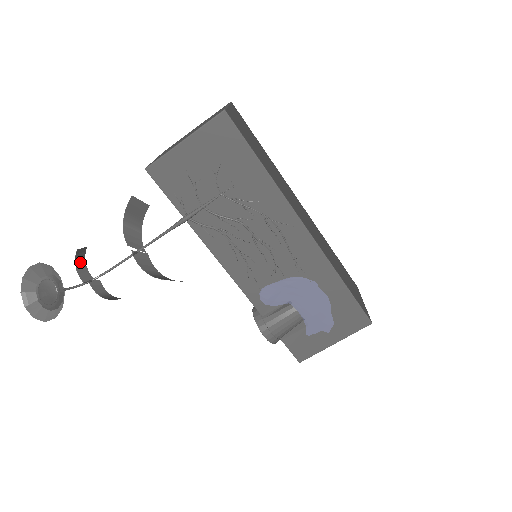
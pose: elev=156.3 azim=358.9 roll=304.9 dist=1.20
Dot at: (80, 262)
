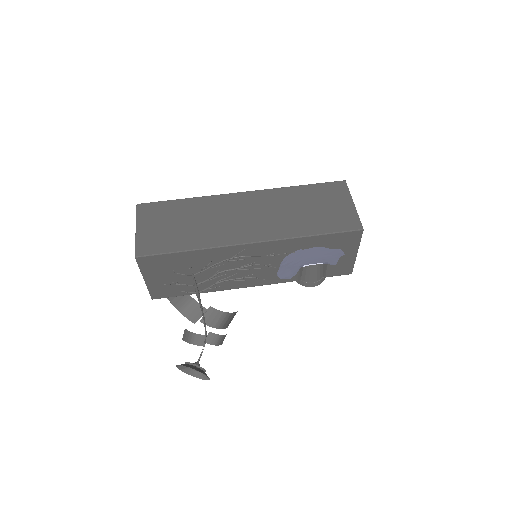
Dot at: (191, 338)
